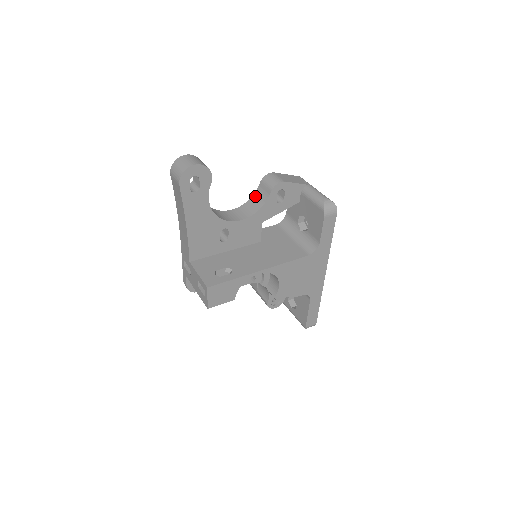
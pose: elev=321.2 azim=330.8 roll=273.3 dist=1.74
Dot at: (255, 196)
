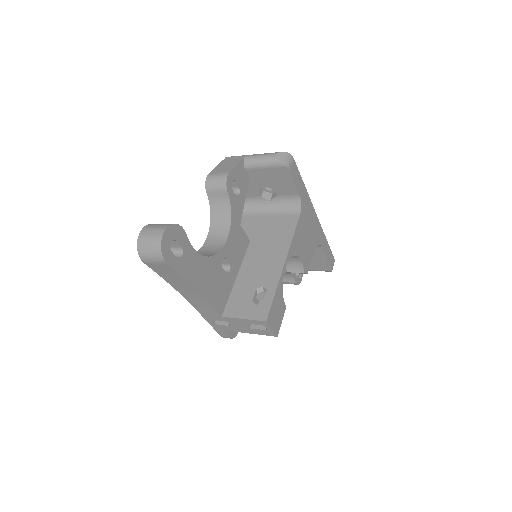
Dot at: (213, 209)
